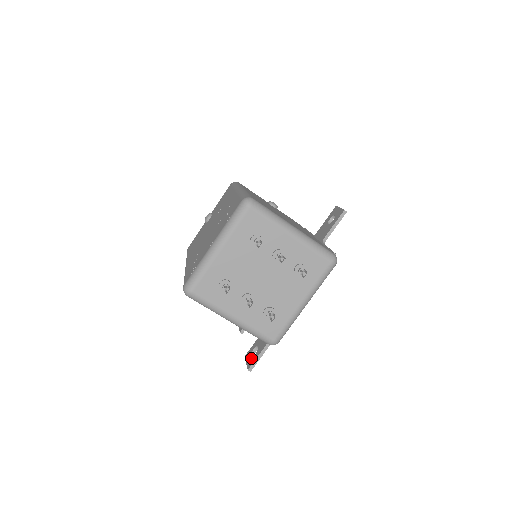
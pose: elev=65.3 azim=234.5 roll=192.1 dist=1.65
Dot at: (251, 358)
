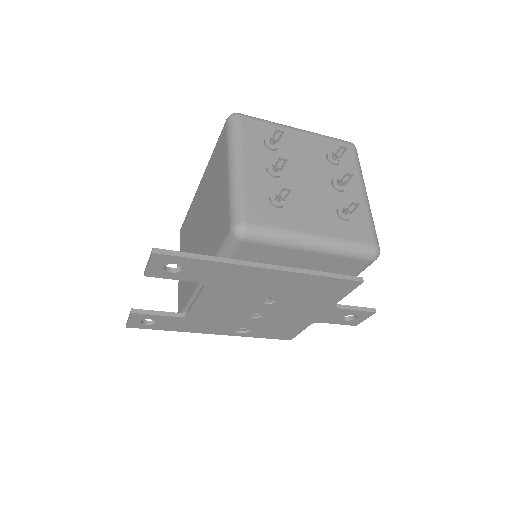
Dot at: occluded
